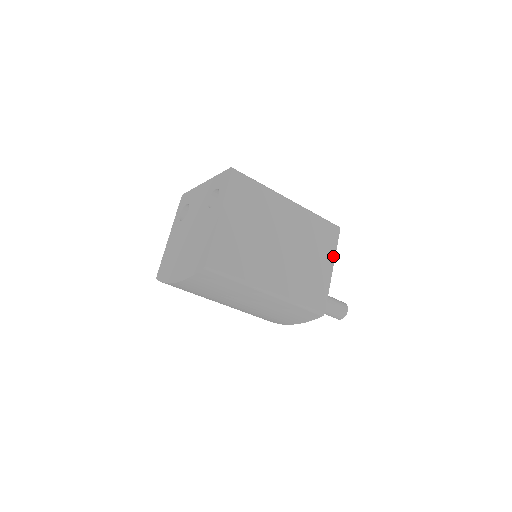
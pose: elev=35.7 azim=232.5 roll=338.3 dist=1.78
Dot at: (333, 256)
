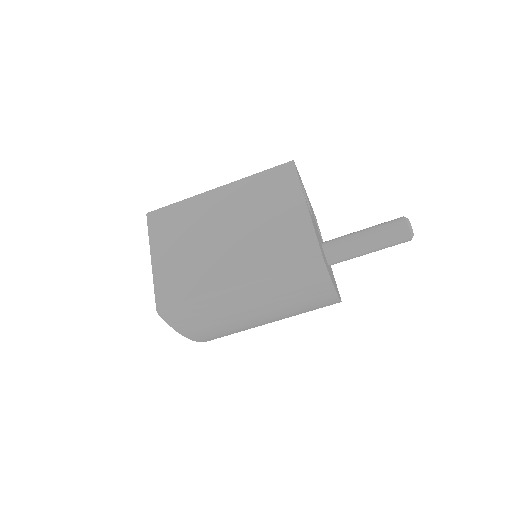
Dot at: (300, 193)
